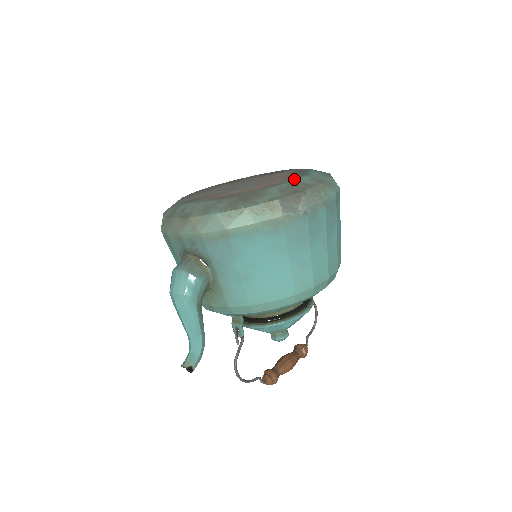
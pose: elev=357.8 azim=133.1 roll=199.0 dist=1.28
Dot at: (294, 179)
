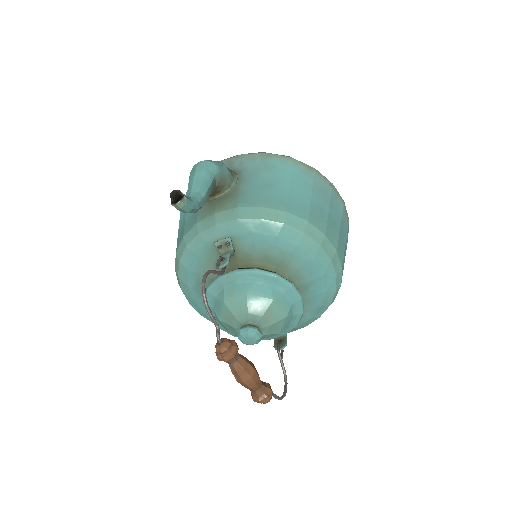
Dot at: occluded
